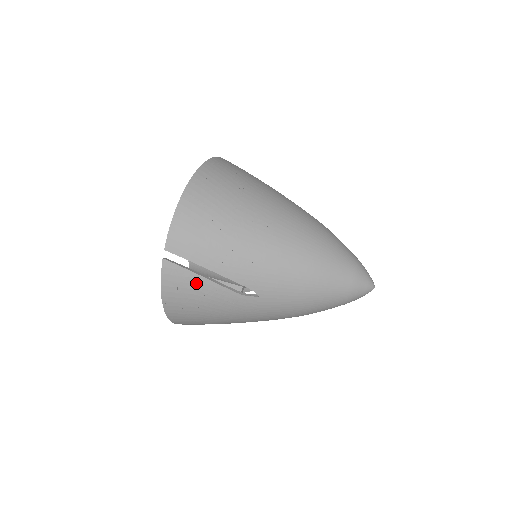
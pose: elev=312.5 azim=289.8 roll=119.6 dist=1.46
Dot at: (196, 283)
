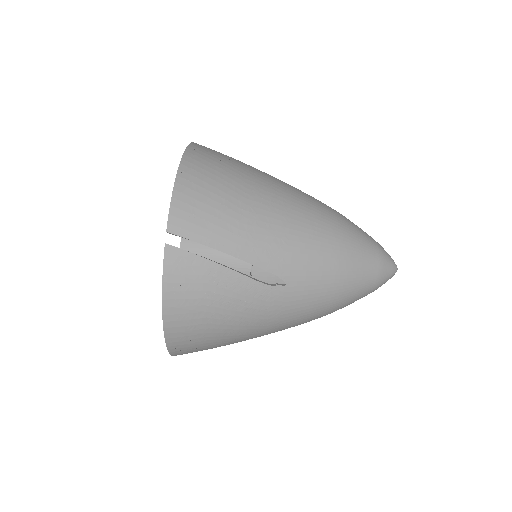
Dot at: (210, 274)
